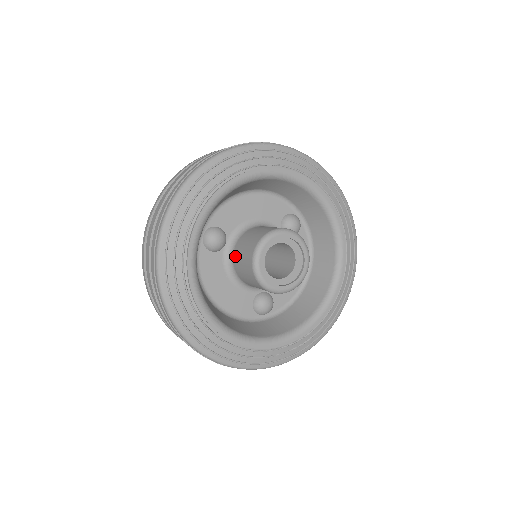
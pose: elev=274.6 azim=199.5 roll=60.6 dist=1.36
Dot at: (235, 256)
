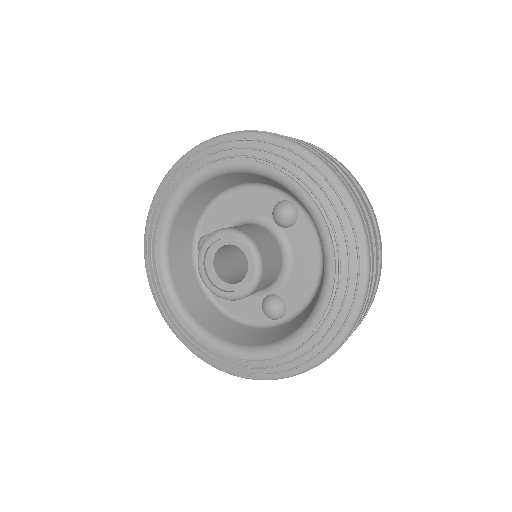
Dot at: occluded
